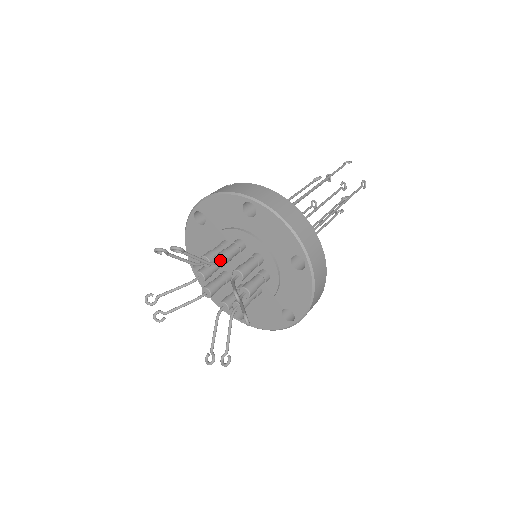
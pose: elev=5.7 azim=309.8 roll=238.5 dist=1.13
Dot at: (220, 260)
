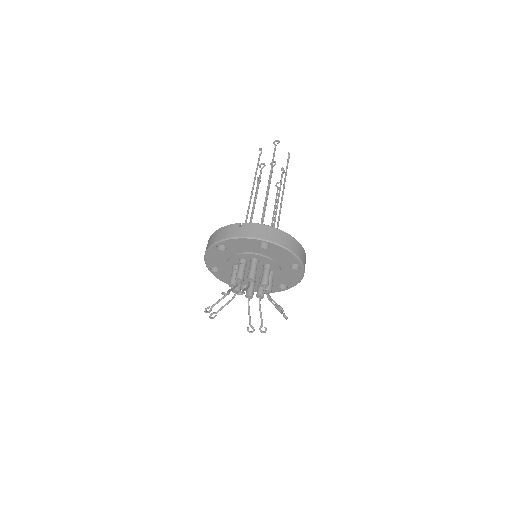
Dot at: (252, 280)
